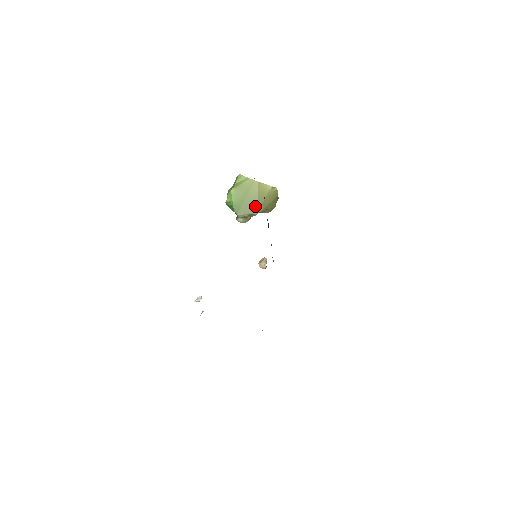
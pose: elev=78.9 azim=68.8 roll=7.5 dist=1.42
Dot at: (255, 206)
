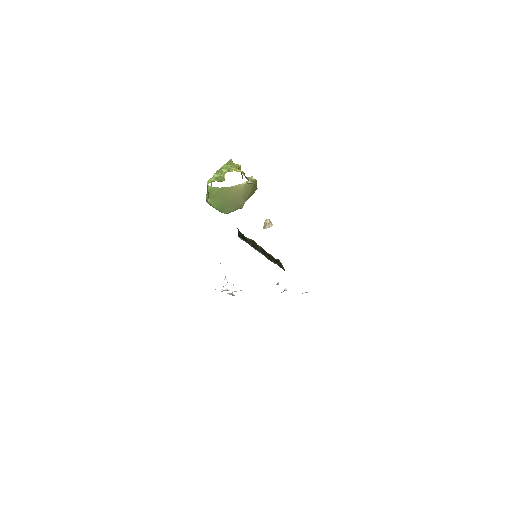
Dot at: (237, 203)
